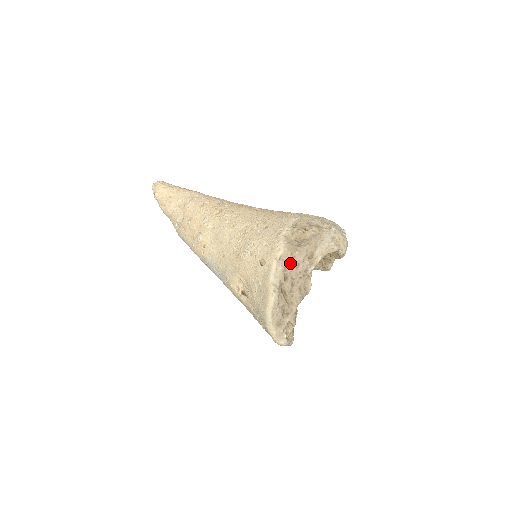
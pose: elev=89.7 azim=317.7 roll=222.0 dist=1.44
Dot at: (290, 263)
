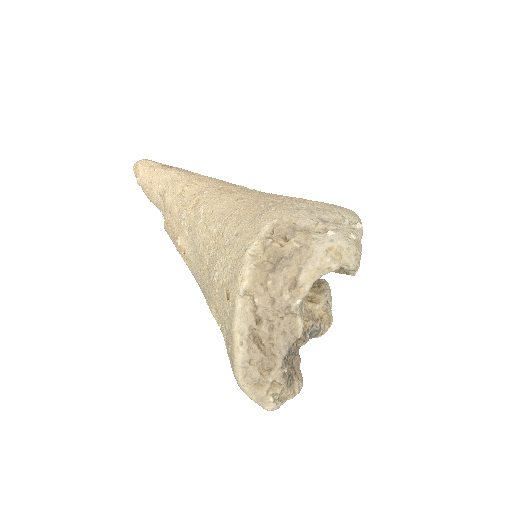
Dot at: (260, 300)
